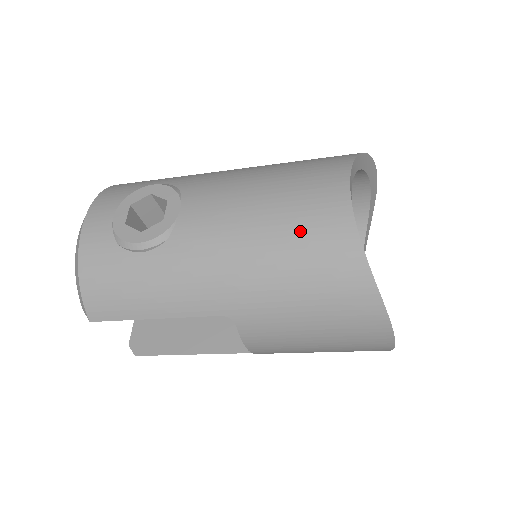
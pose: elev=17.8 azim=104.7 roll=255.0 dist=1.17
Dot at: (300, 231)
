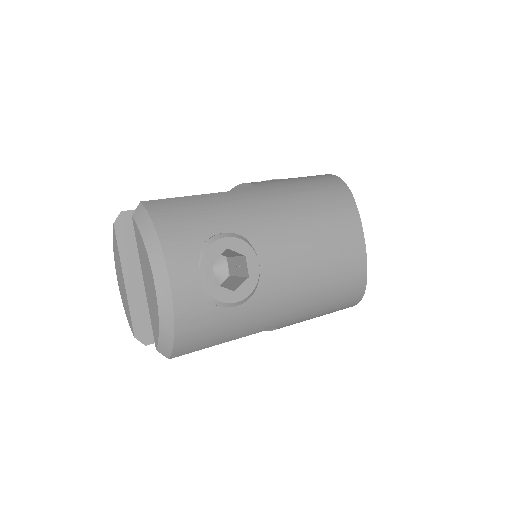
Dot at: (339, 275)
